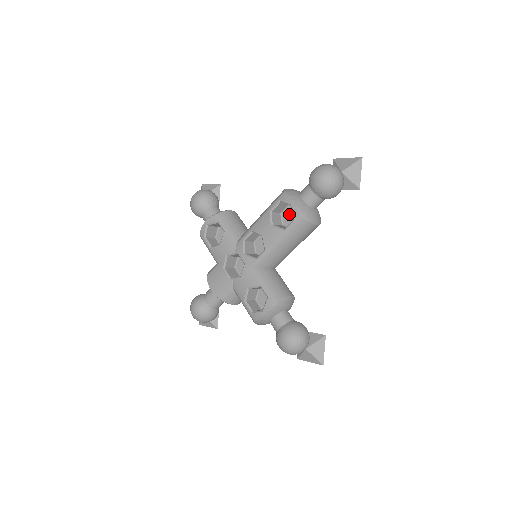
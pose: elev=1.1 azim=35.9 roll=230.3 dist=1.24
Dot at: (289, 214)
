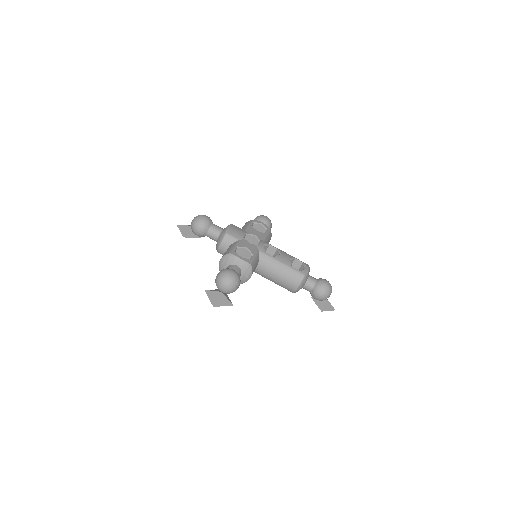
Dot at: occluded
